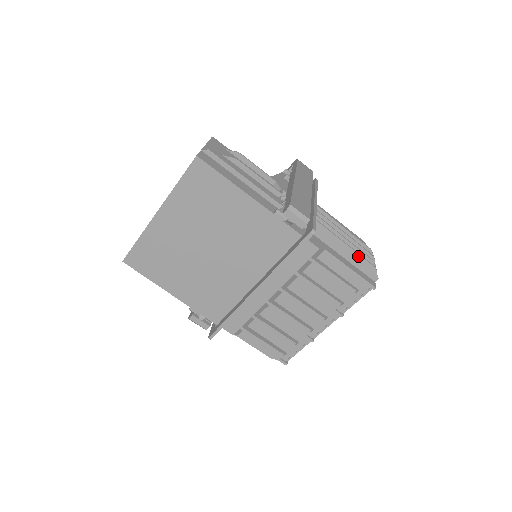
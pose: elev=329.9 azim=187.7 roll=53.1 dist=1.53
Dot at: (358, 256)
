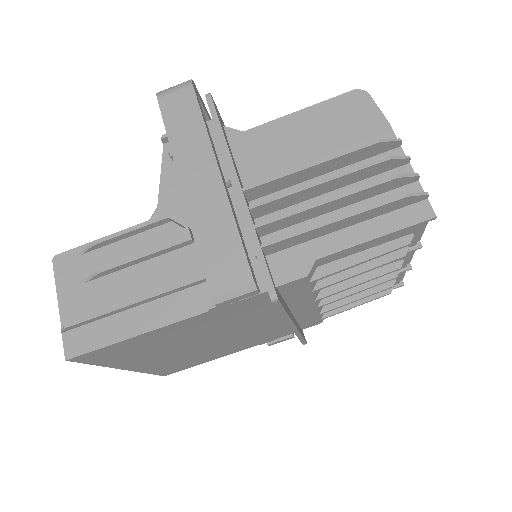
Dot at: (368, 212)
